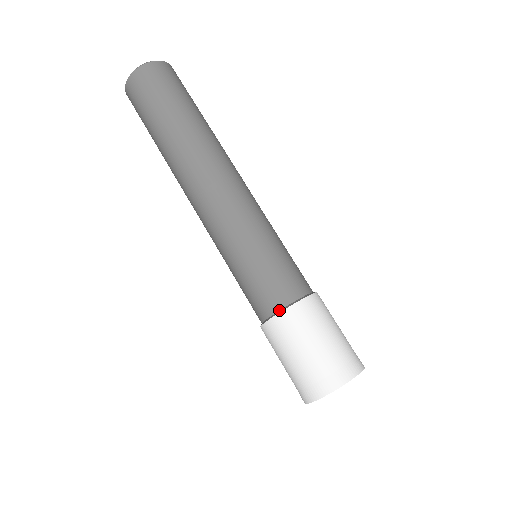
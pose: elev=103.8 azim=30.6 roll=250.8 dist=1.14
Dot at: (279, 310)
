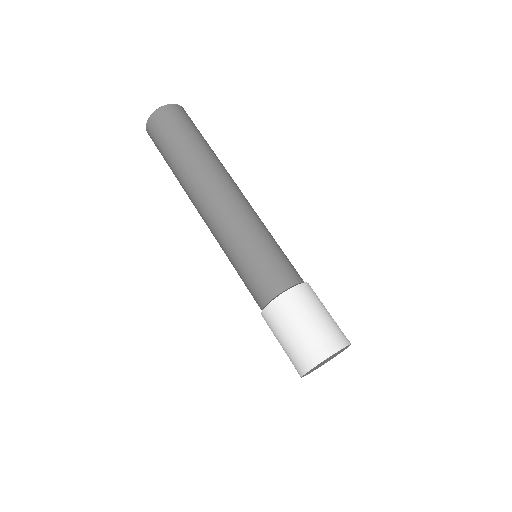
Dot at: (288, 288)
